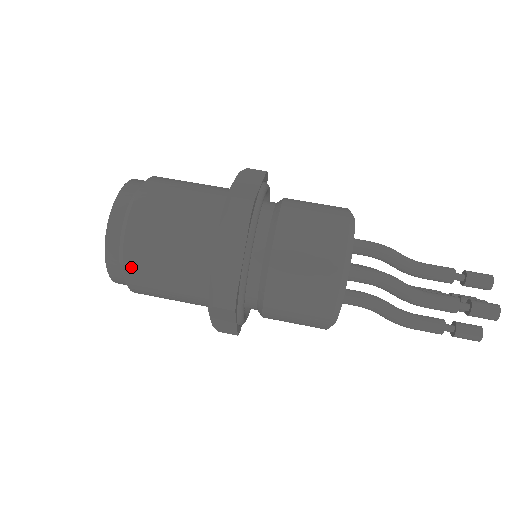
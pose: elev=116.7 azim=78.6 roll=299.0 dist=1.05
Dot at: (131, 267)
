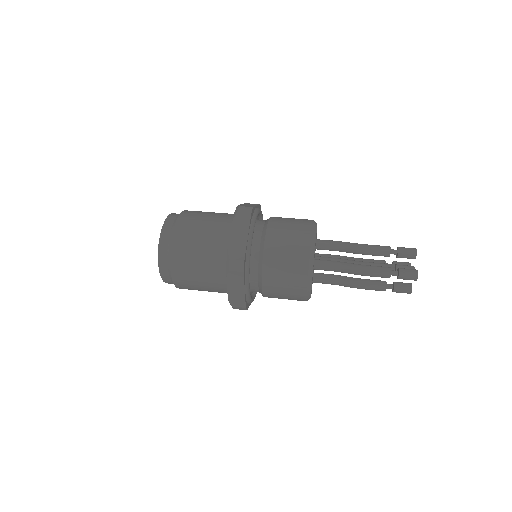
Dot at: (183, 217)
